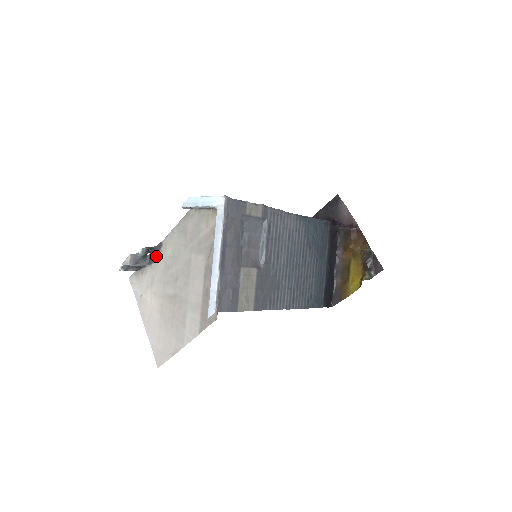
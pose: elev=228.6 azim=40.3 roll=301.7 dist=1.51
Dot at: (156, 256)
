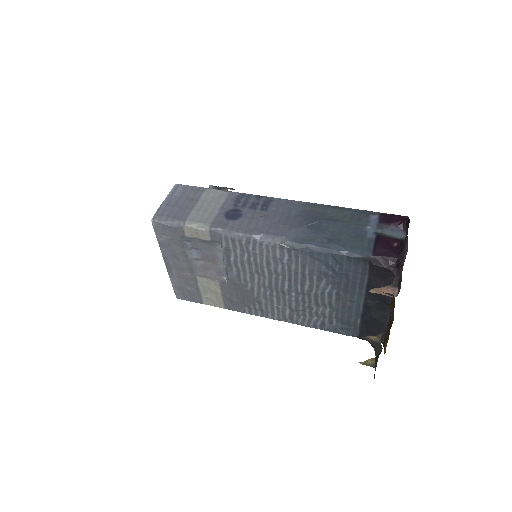
Dot at: occluded
